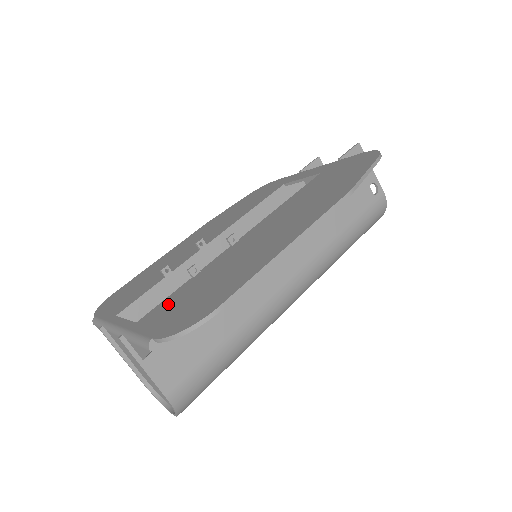
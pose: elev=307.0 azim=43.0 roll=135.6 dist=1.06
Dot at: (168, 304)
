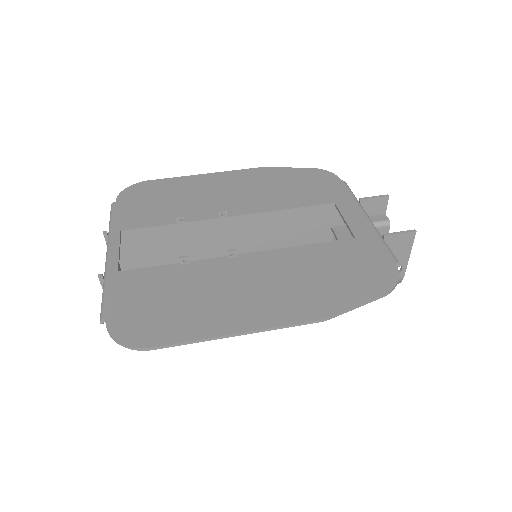
Dot at: (144, 281)
